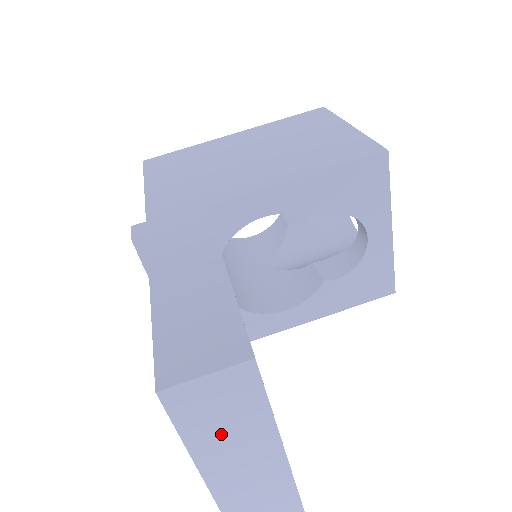
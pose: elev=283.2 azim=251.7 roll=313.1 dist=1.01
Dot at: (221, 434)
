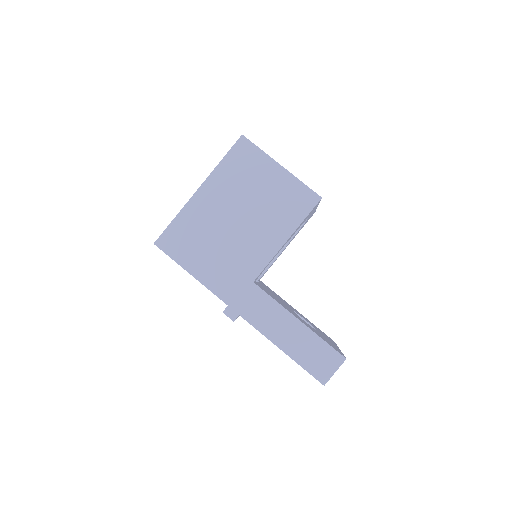
Dot at: occluded
